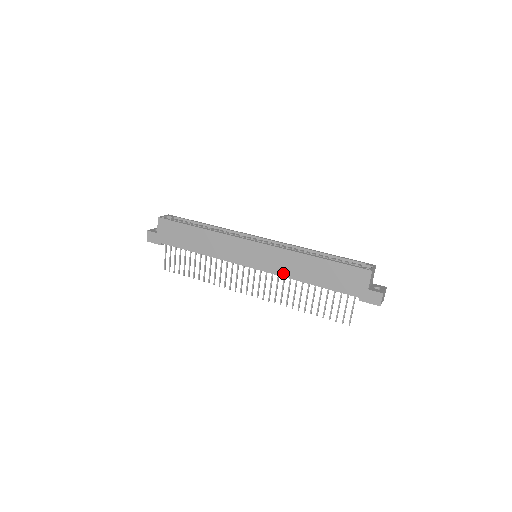
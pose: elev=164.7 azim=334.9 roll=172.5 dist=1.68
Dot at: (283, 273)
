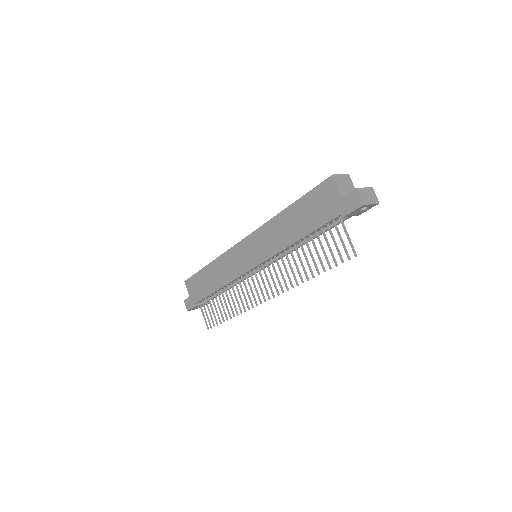
Dot at: (274, 250)
